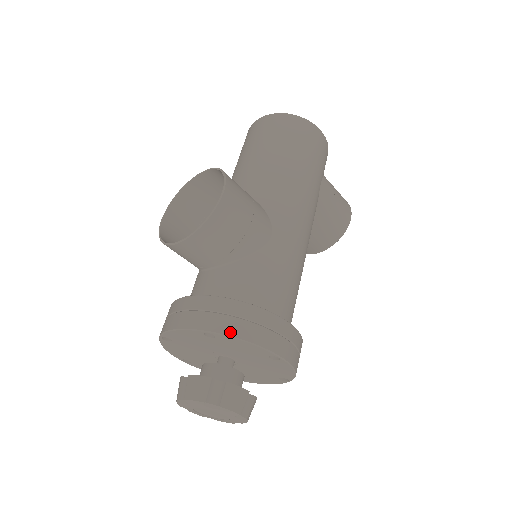
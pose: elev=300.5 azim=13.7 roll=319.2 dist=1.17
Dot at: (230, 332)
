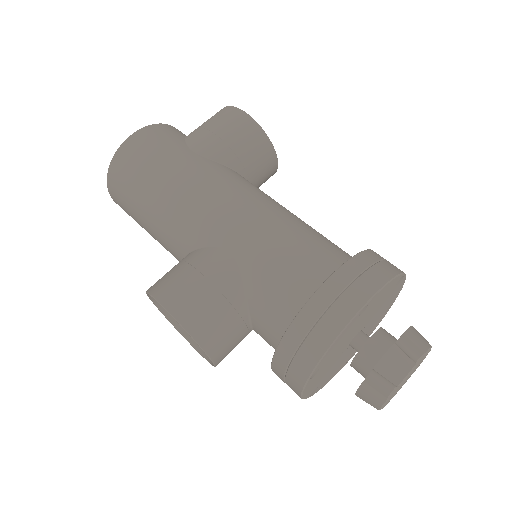
Dot at: (315, 358)
